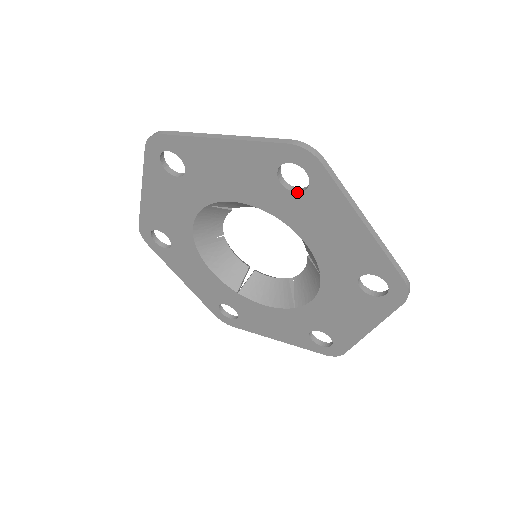
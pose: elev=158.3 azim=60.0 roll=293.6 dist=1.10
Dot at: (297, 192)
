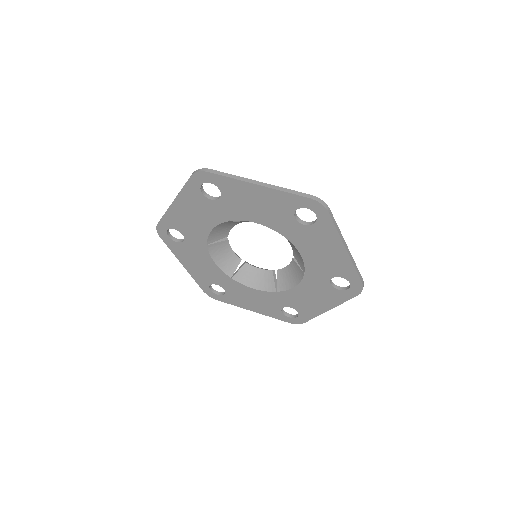
Dot at: (305, 225)
